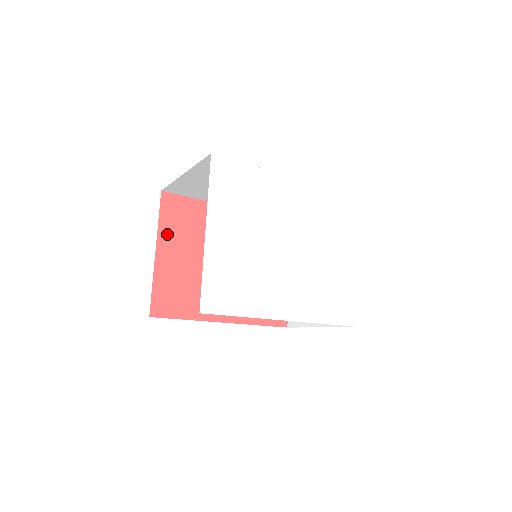
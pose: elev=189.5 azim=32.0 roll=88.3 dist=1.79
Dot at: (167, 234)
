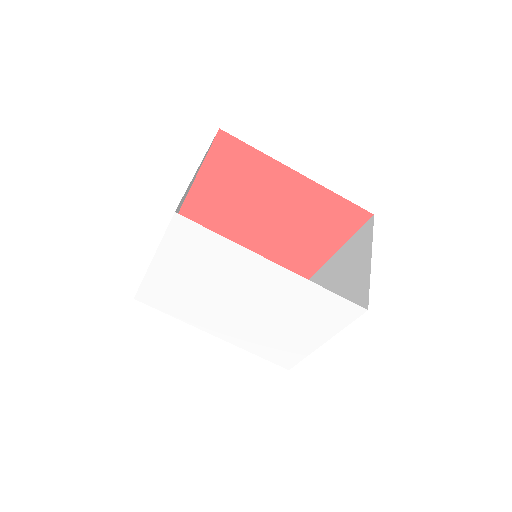
Dot at: (212, 168)
